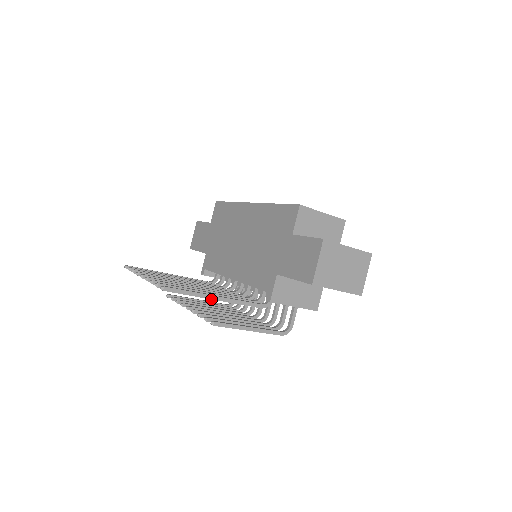
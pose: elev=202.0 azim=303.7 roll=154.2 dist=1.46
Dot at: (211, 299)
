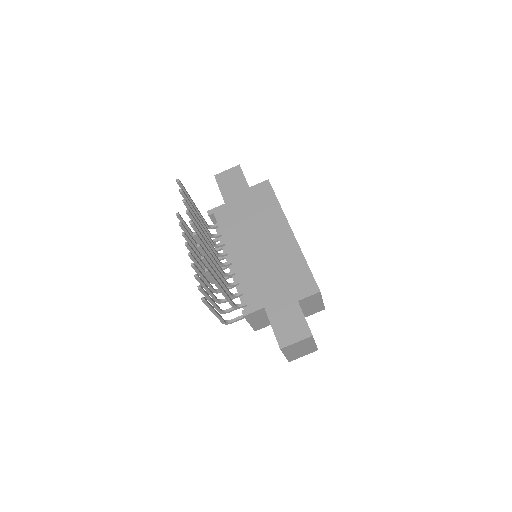
Dot at: (219, 290)
